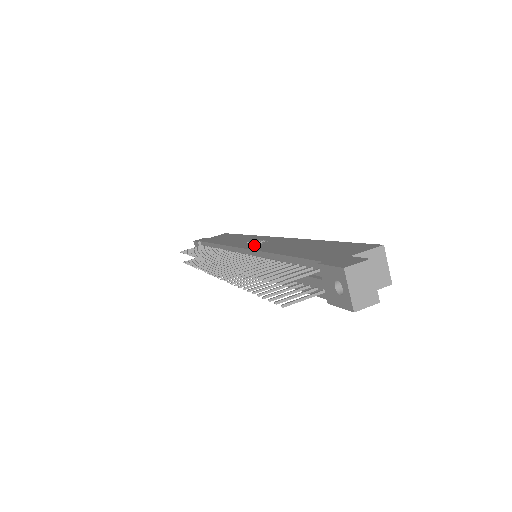
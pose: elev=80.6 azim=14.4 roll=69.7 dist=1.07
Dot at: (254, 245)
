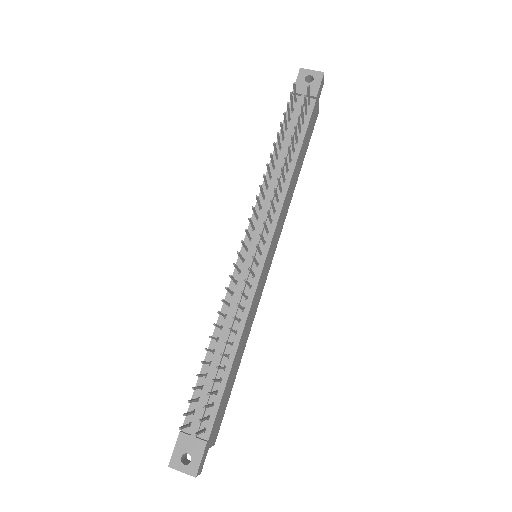
Dot at: occluded
